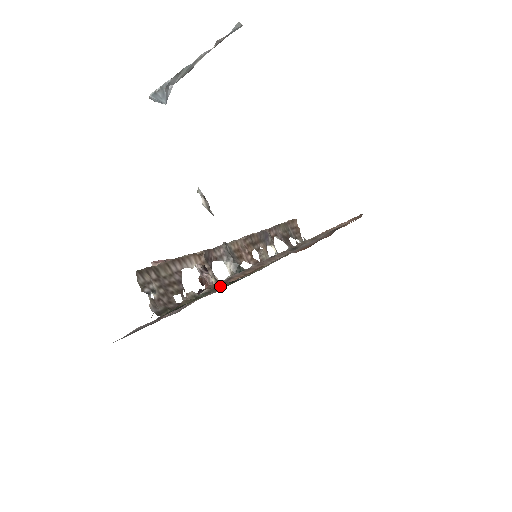
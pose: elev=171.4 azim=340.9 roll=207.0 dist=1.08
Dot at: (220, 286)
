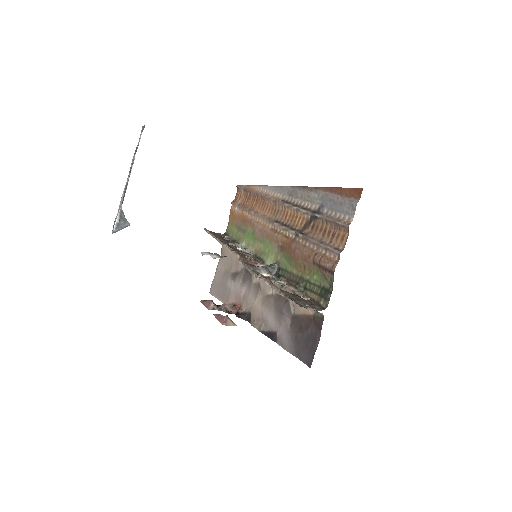
Dot at: (287, 281)
